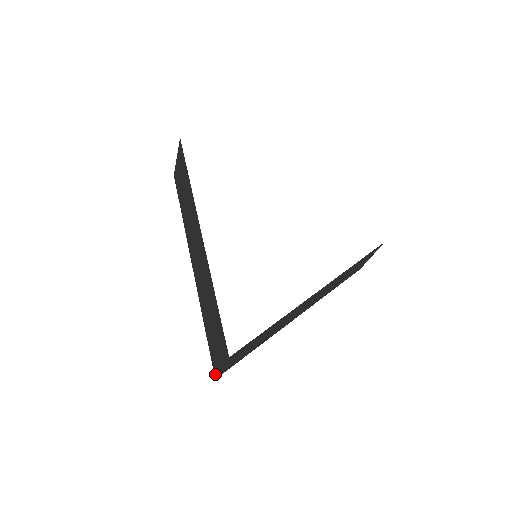
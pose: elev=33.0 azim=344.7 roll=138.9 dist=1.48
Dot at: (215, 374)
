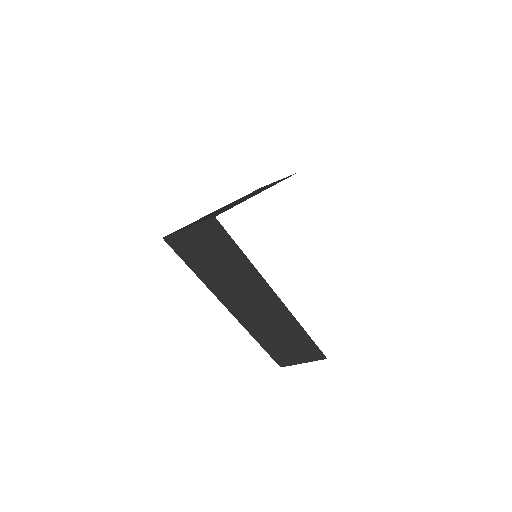
Dot at: (168, 235)
